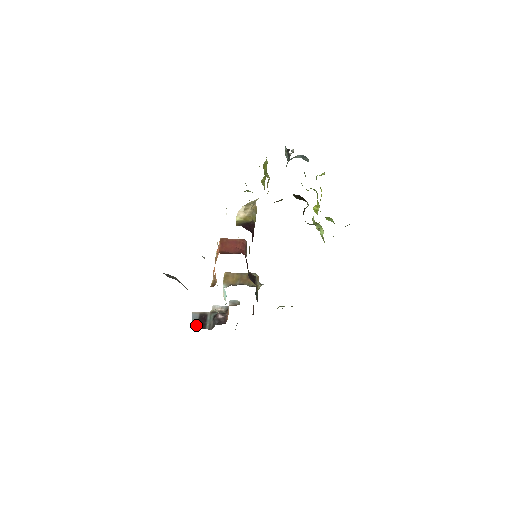
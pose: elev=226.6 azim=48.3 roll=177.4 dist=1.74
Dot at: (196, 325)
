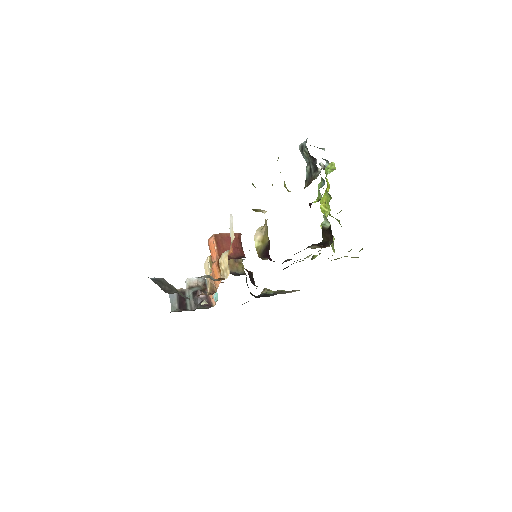
Dot at: (176, 307)
